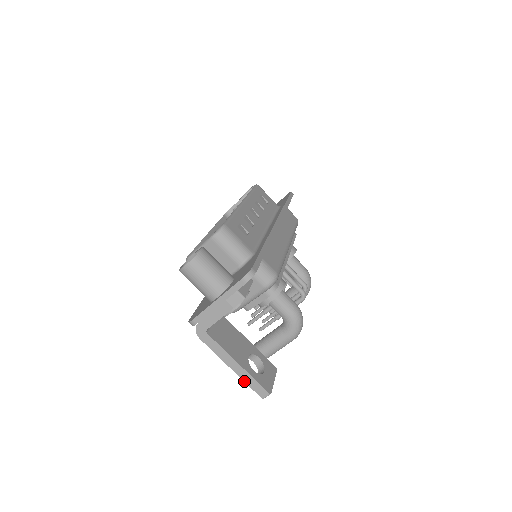
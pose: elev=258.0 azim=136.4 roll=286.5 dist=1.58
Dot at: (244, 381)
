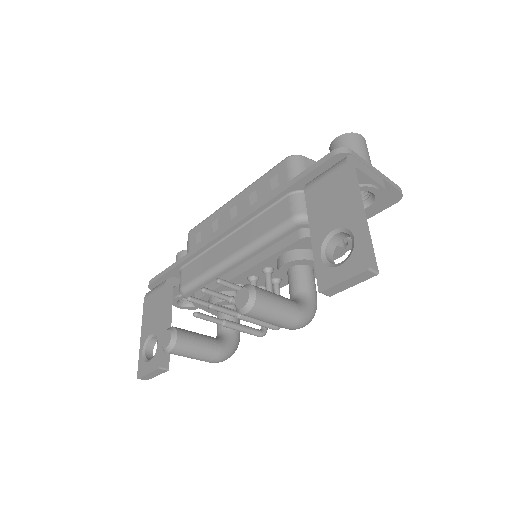
Dot at: (362, 232)
